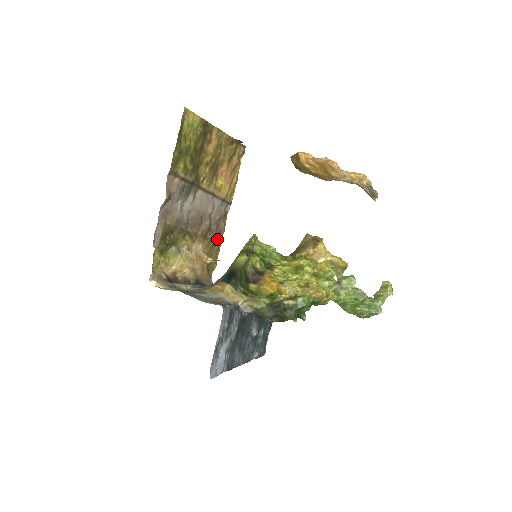
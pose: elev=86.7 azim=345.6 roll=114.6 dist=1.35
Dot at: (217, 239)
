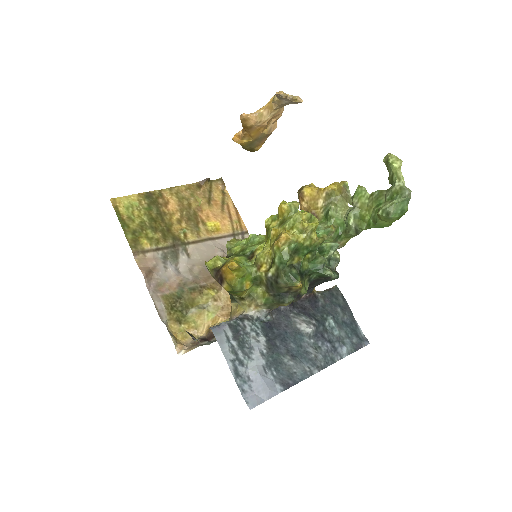
Dot at: occluded
